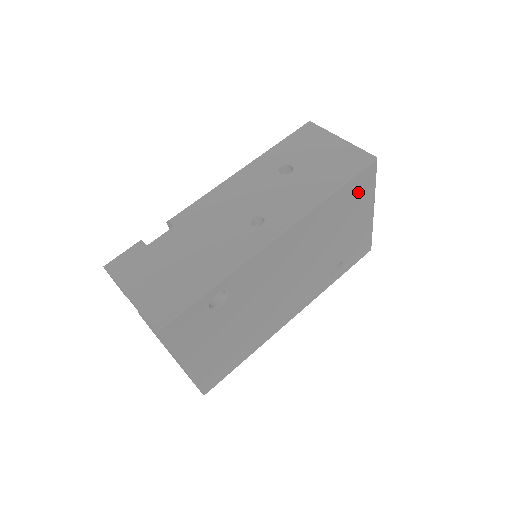
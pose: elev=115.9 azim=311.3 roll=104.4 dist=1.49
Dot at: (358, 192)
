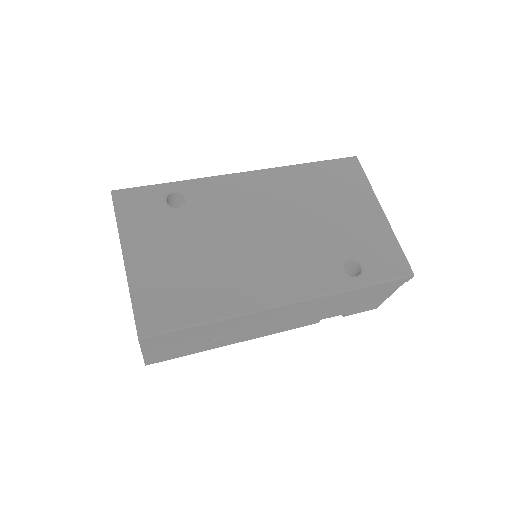
Dot at: (344, 178)
